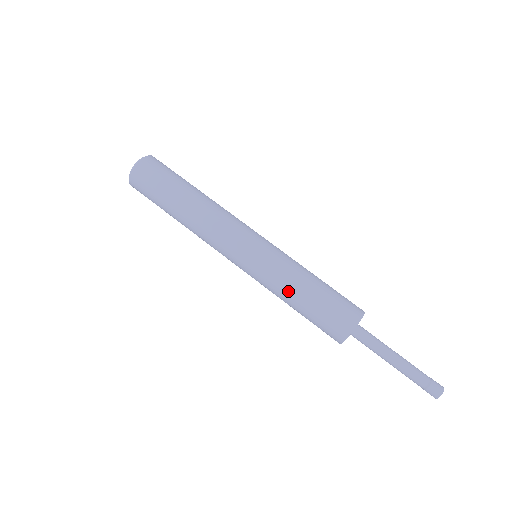
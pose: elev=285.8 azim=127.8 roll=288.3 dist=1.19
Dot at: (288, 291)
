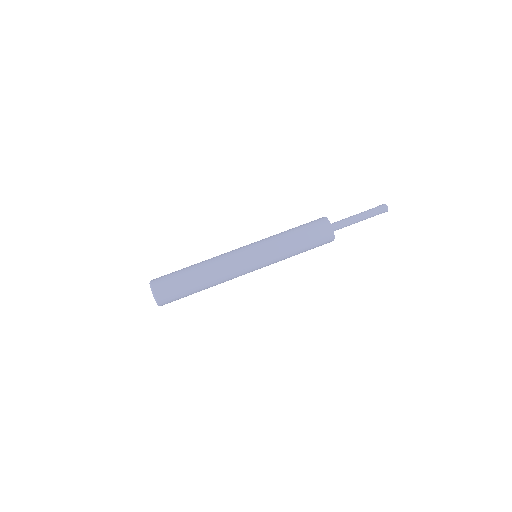
Dot at: (291, 256)
